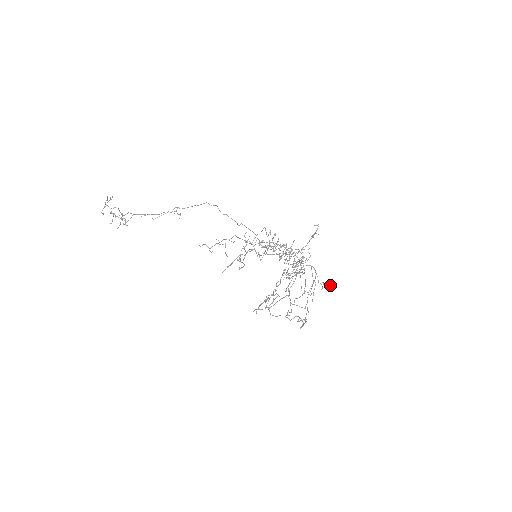
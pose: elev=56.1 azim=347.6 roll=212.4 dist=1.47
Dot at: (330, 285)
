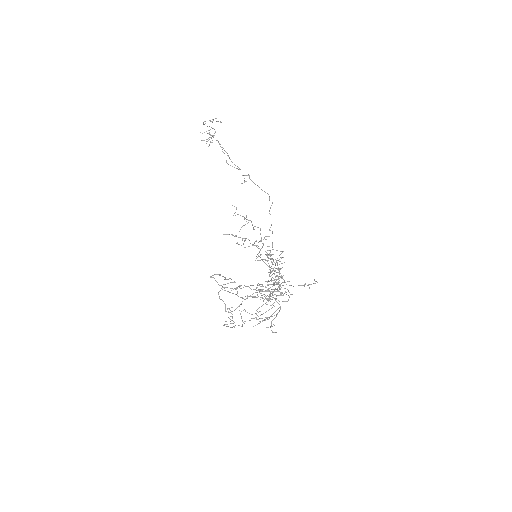
Dot at: occluded
